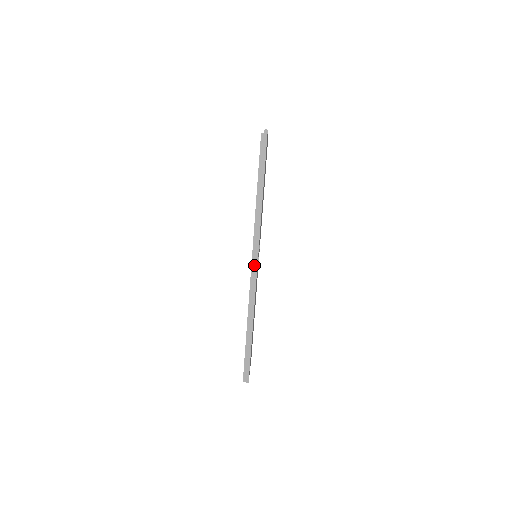
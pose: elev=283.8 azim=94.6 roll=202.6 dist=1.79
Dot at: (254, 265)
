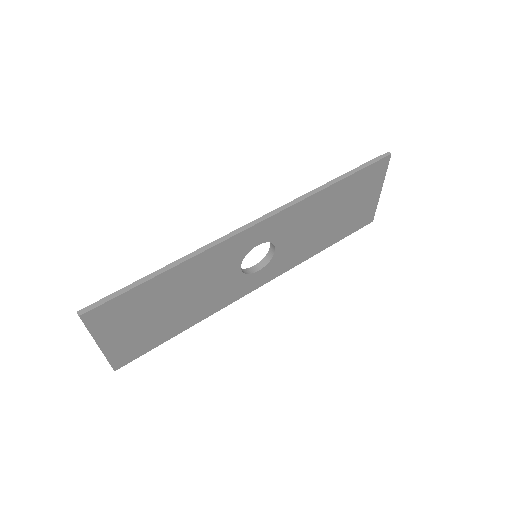
Dot at: (251, 222)
